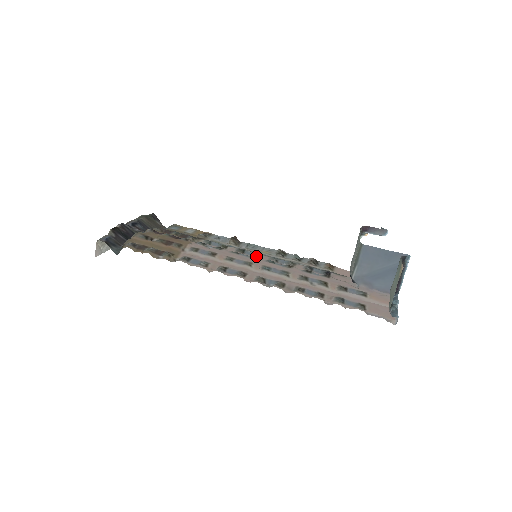
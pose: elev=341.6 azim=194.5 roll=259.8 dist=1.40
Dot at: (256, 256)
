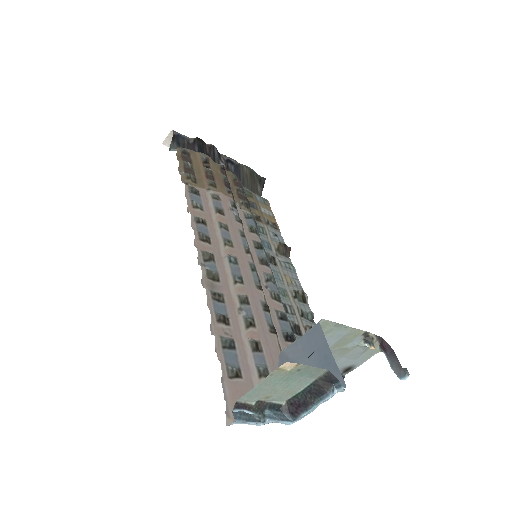
Dot at: (260, 259)
